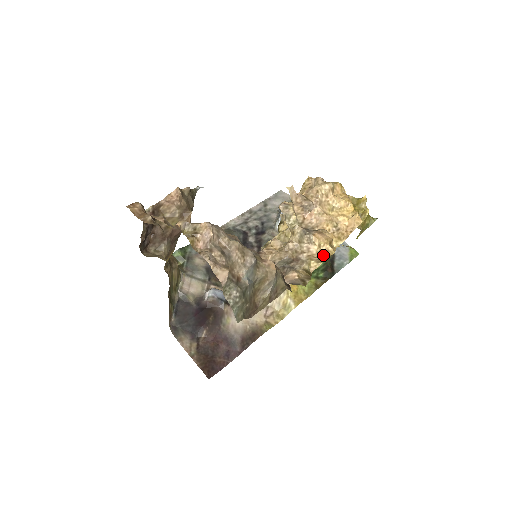
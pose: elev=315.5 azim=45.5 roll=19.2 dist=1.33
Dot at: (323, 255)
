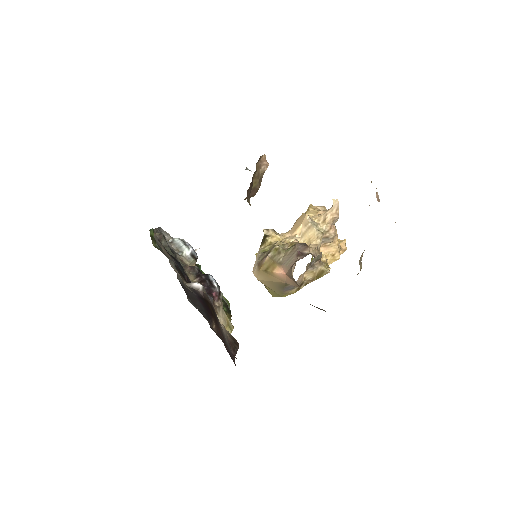
Dot at: (326, 264)
